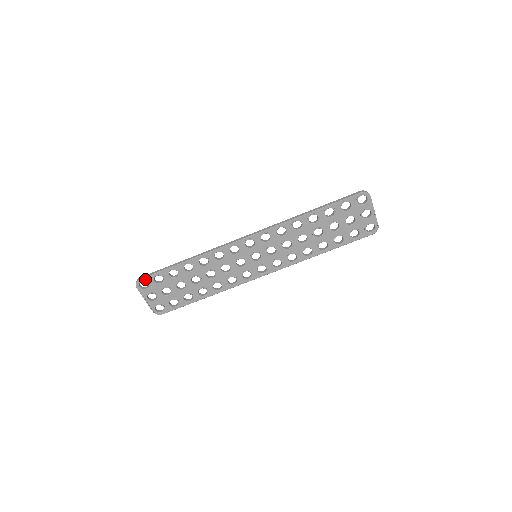
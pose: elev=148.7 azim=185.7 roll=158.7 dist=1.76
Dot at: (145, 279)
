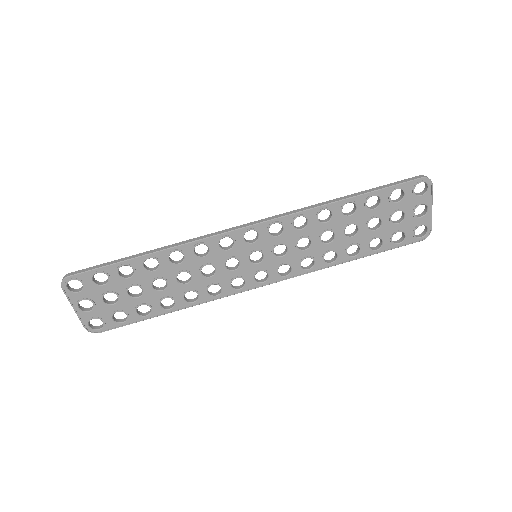
Dot at: (78, 276)
